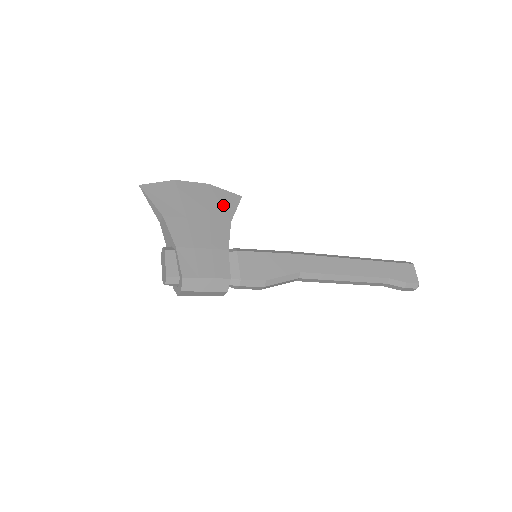
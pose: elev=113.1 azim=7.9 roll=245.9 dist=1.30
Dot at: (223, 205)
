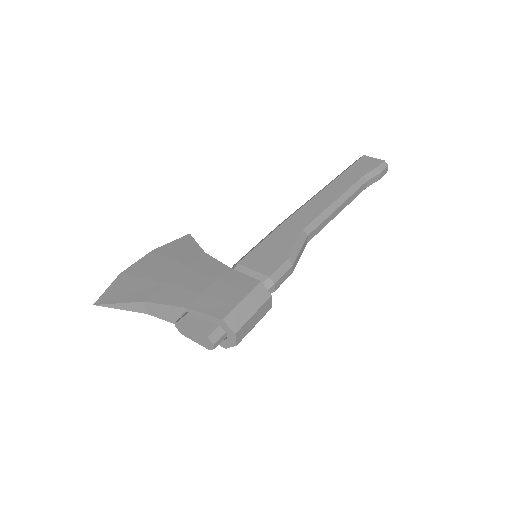
Dot at: (183, 250)
